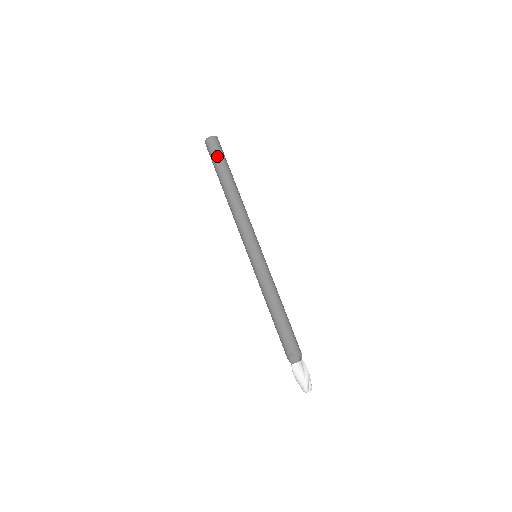
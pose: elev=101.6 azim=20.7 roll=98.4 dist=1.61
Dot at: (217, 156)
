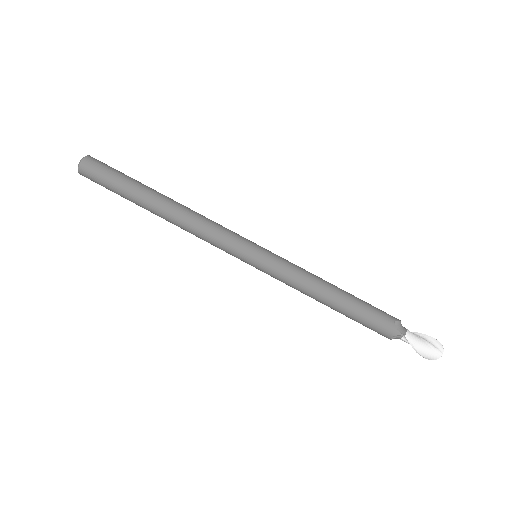
Dot at: (114, 172)
